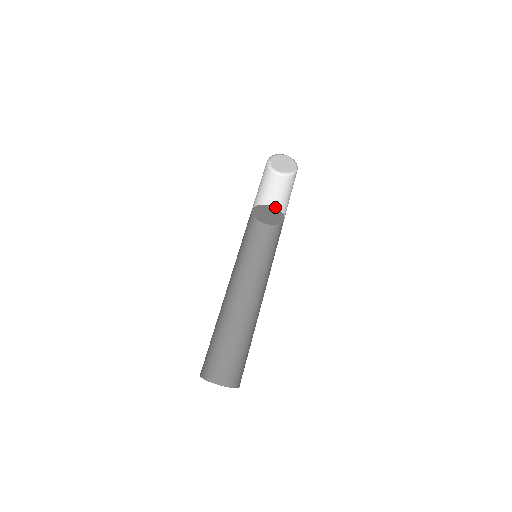
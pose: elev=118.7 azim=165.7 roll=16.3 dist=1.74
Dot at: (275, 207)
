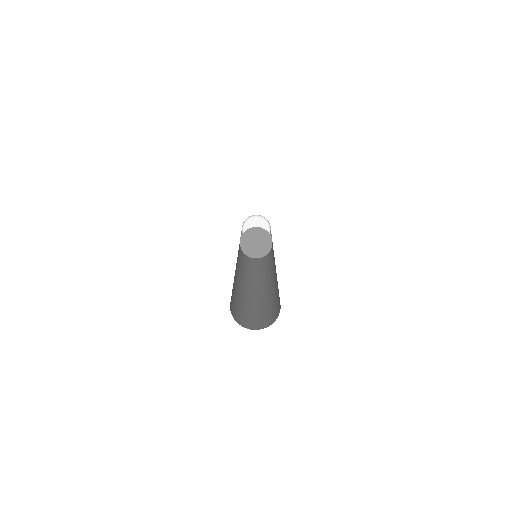
Dot at: occluded
